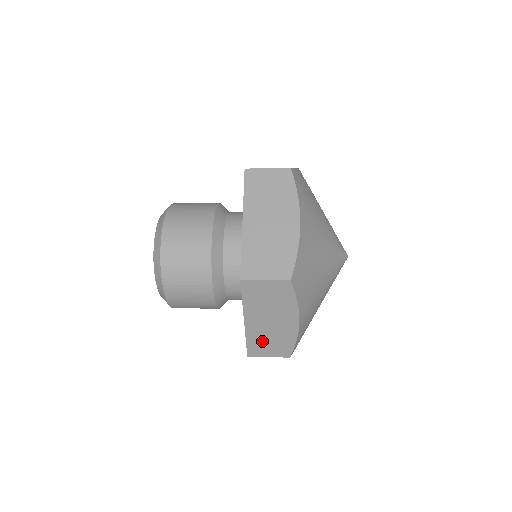
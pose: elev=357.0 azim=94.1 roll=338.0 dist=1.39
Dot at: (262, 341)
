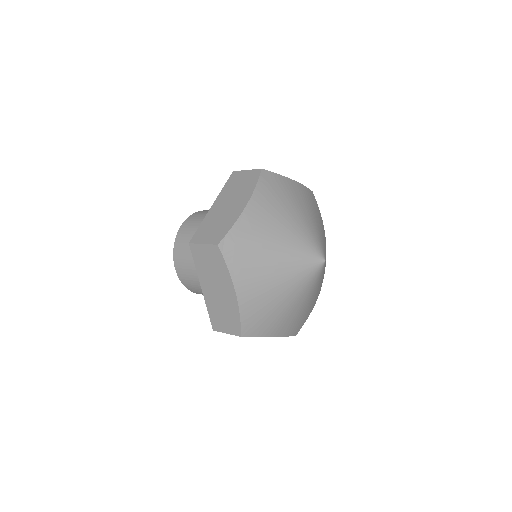
Dot at: (218, 313)
